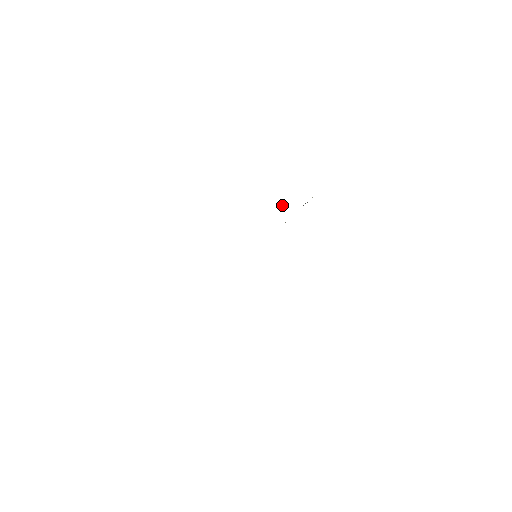
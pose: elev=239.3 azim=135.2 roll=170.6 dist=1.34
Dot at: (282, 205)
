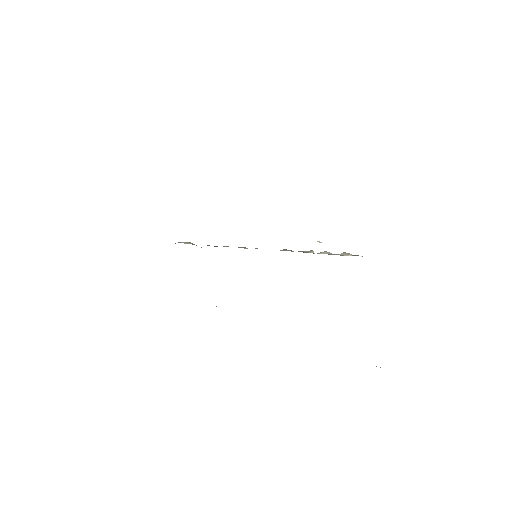
Dot at: occluded
